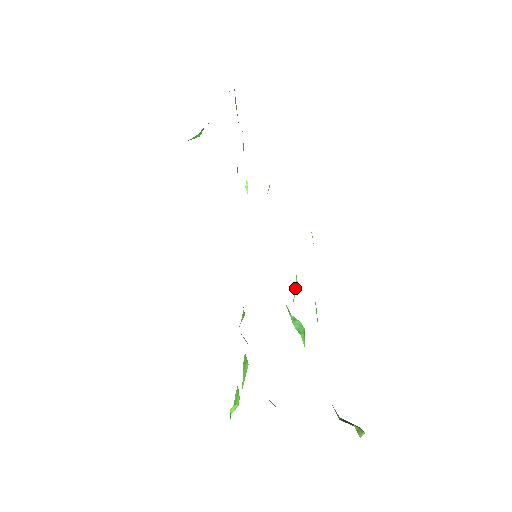
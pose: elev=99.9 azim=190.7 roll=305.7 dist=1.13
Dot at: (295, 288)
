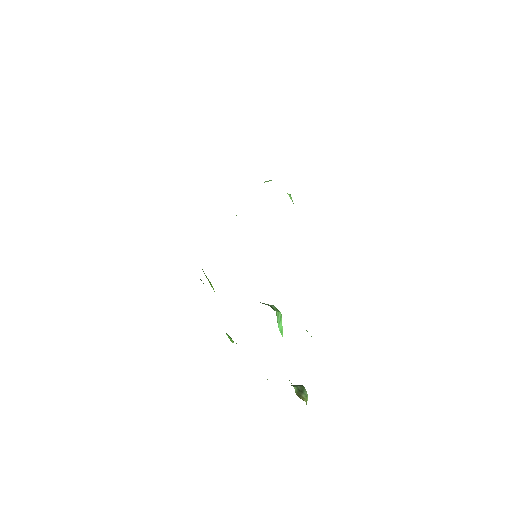
Dot at: occluded
